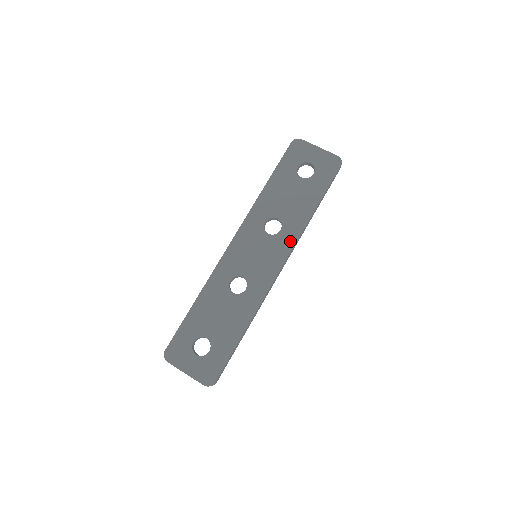
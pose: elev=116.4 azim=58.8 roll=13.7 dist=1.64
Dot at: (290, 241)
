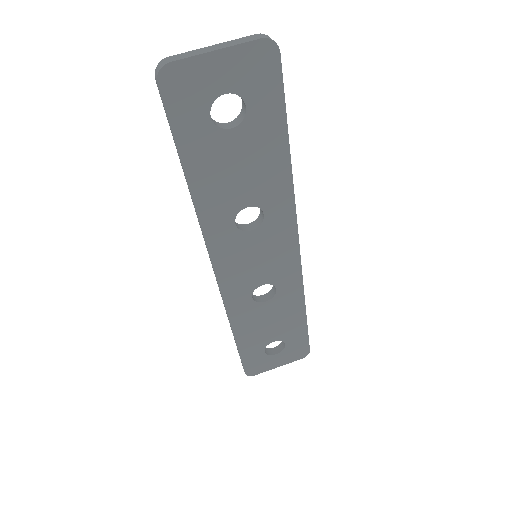
Dot at: (287, 215)
